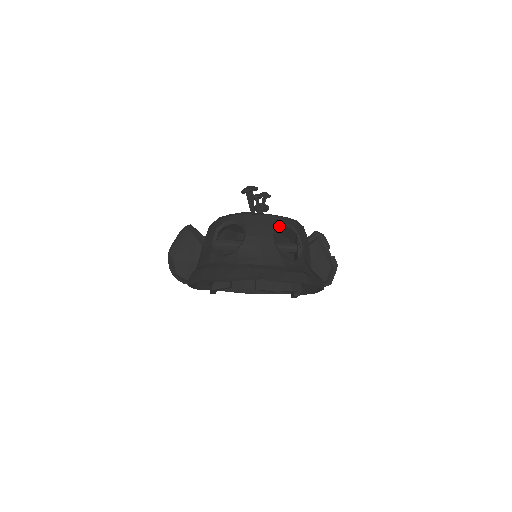
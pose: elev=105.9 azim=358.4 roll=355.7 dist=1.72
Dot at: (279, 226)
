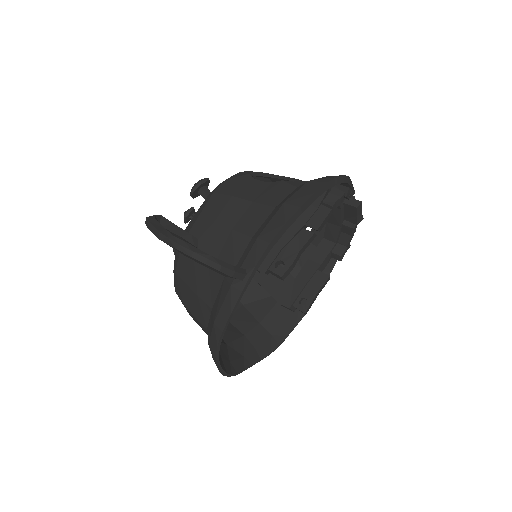
Dot at: occluded
